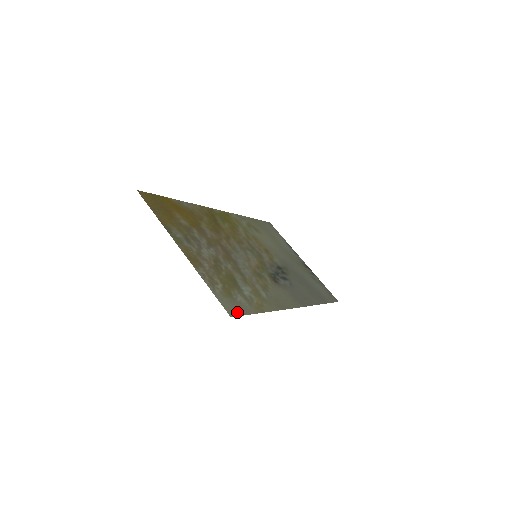
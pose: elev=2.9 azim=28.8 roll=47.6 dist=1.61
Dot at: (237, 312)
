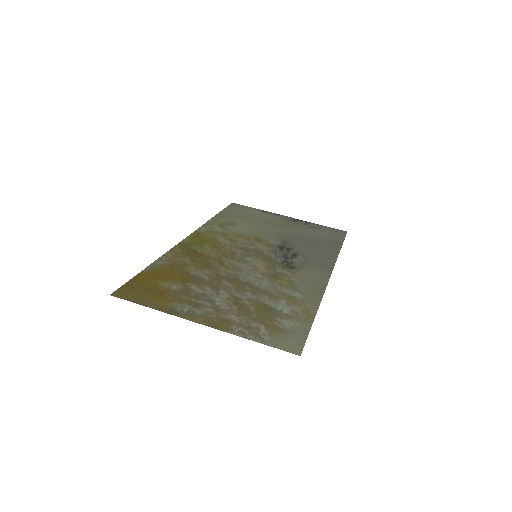
Dot at: (299, 343)
